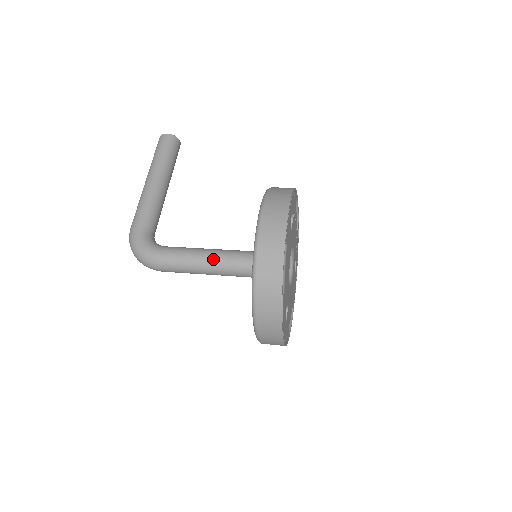
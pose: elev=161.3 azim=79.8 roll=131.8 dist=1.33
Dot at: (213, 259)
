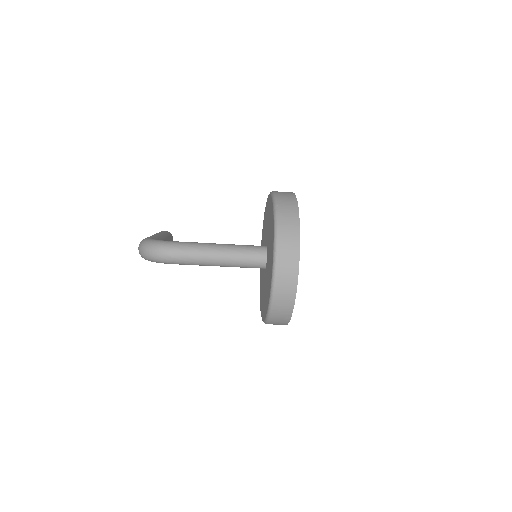
Dot at: (223, 244)
